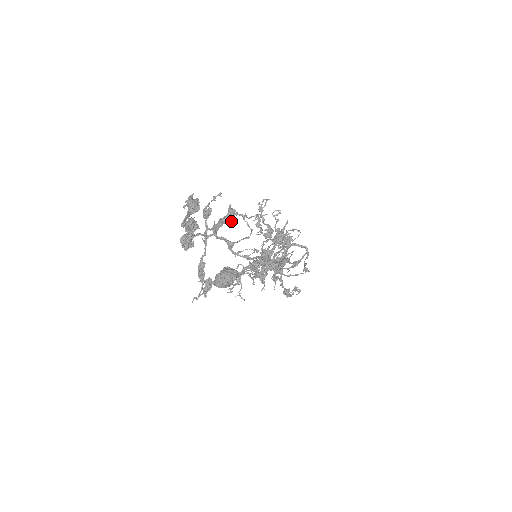
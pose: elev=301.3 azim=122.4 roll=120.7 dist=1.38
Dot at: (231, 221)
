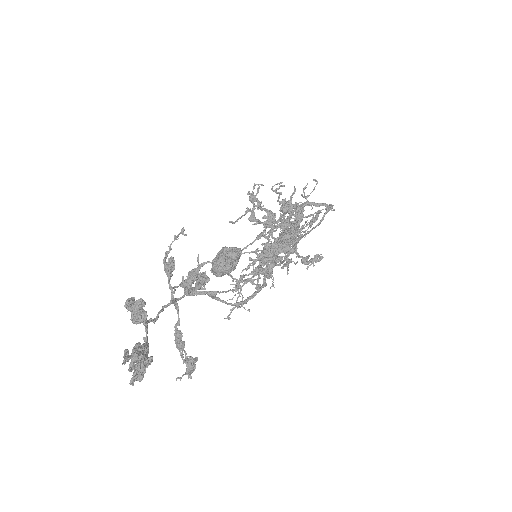
Dot at: (203, 288)
